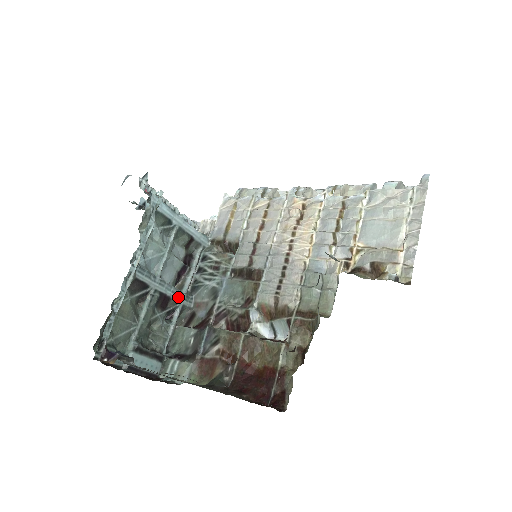
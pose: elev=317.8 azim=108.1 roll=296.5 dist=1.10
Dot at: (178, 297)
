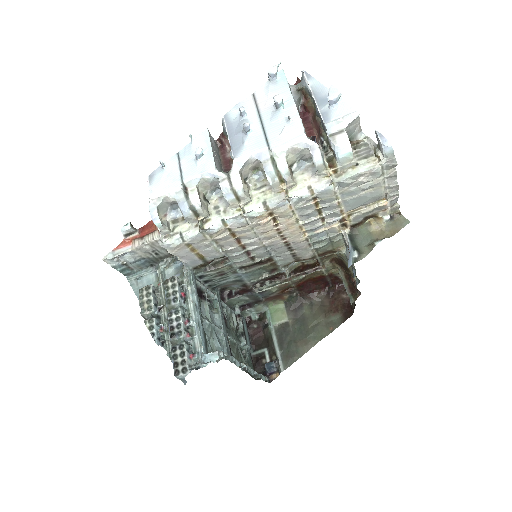
Dot at: (220, 305)
